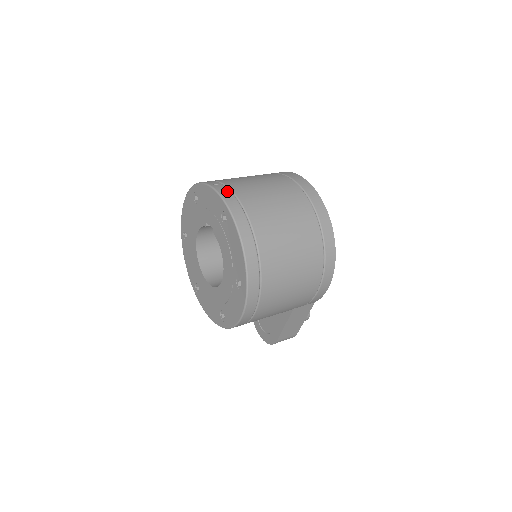
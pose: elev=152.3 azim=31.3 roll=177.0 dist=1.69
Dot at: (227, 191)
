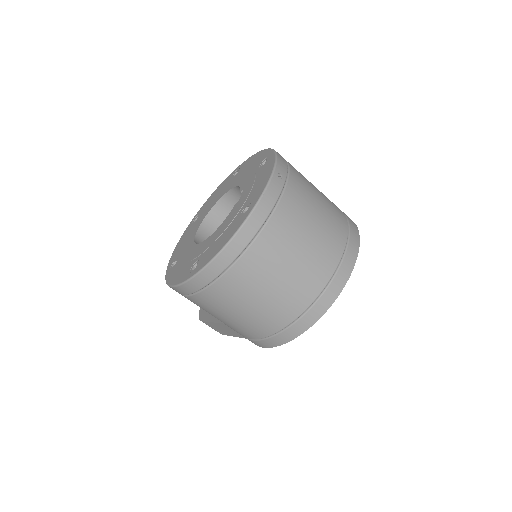
Dot at: (276, 193)
